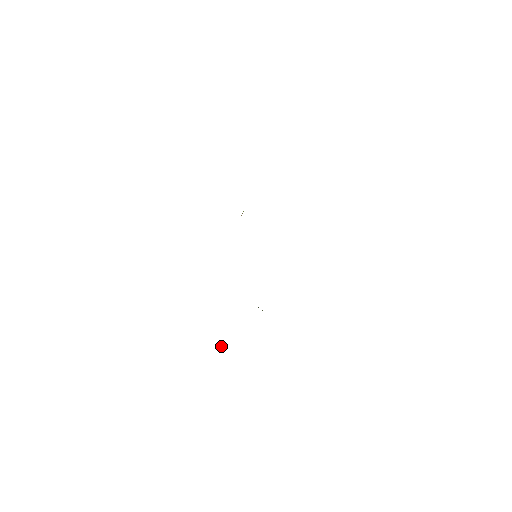
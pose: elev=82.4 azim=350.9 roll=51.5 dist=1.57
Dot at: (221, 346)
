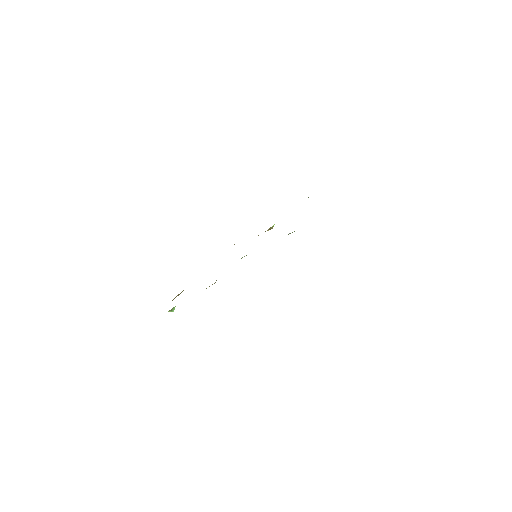
Dot at: (174, 308)
